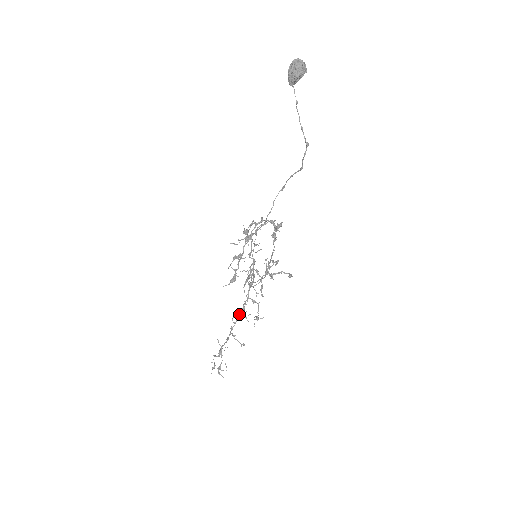
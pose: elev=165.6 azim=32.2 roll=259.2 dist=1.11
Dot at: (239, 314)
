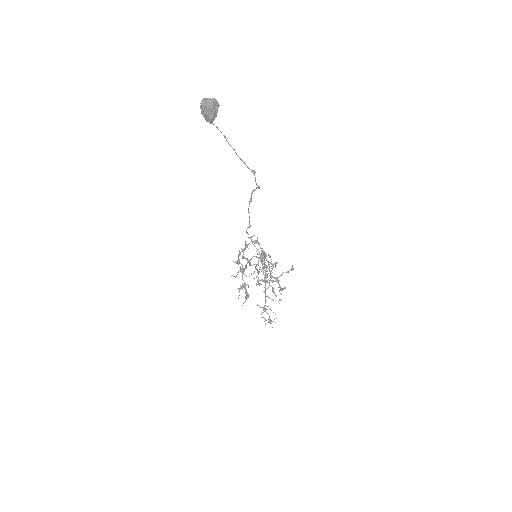
Dot at: occluded
